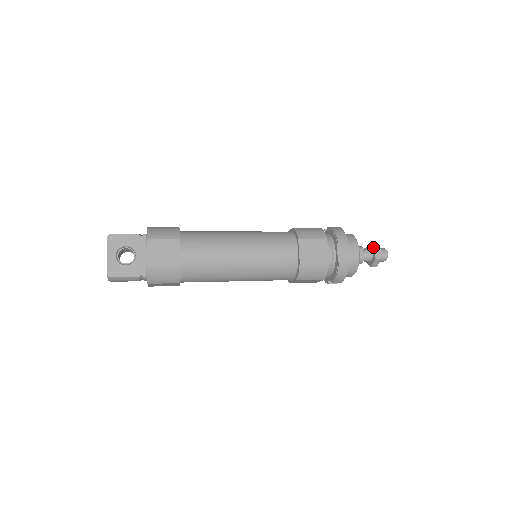
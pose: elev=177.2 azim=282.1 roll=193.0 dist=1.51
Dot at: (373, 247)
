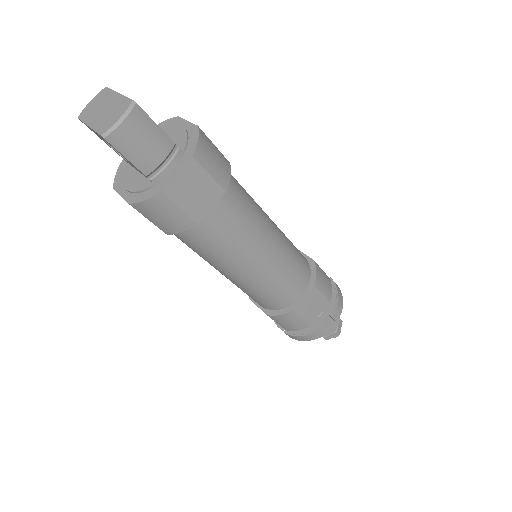
Dot at: occluded
